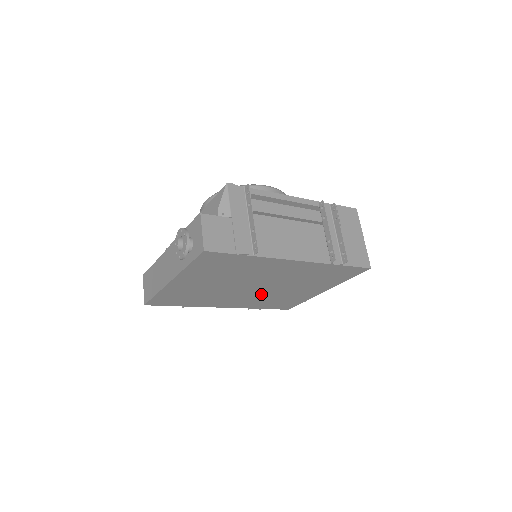
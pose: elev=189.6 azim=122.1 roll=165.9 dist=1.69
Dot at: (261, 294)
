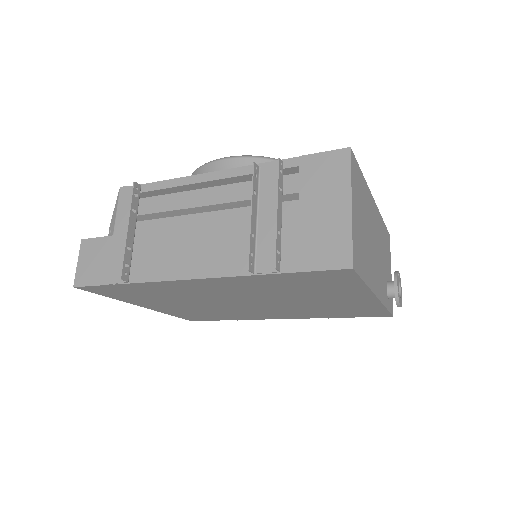
Dot at: (283, 307)
